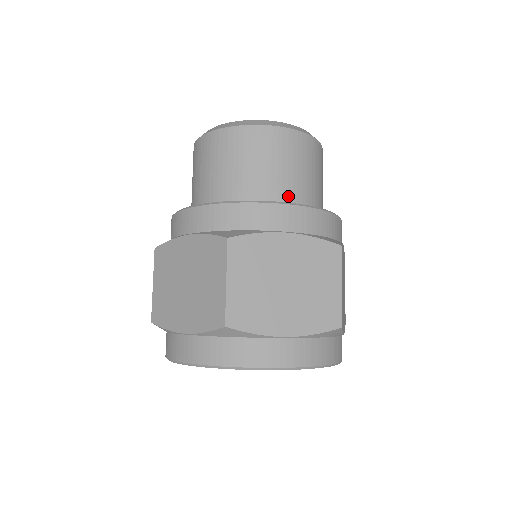
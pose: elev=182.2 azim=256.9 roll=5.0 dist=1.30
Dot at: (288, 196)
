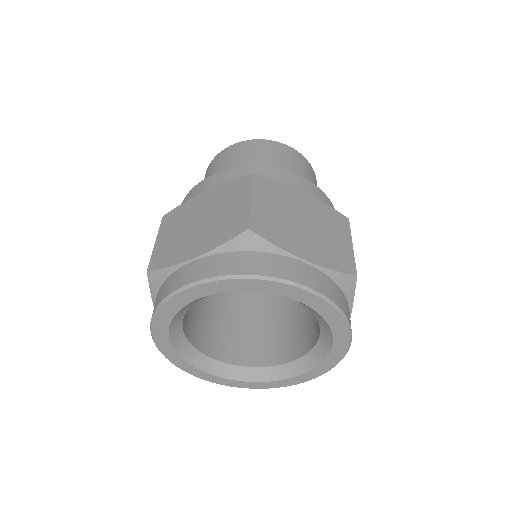
Dot at: occluded
